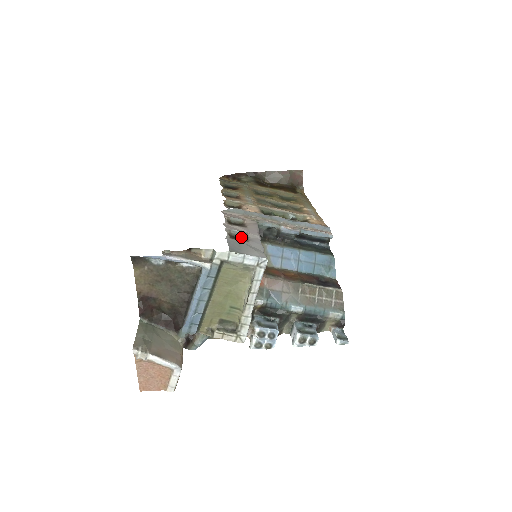
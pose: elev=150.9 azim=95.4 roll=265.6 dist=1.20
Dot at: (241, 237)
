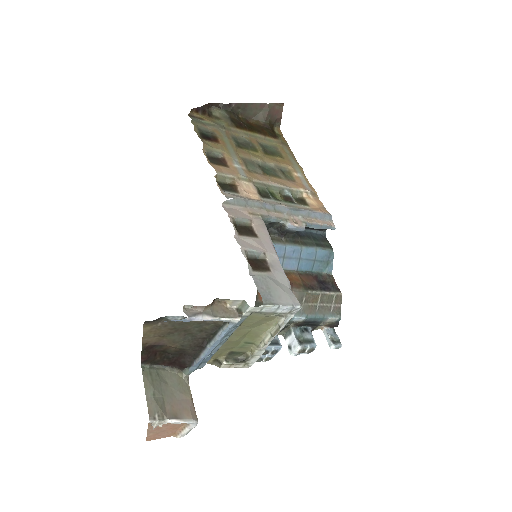
Dot at: (258, 258)
